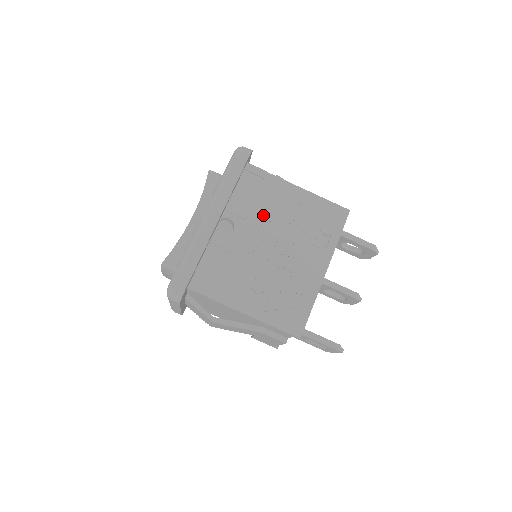
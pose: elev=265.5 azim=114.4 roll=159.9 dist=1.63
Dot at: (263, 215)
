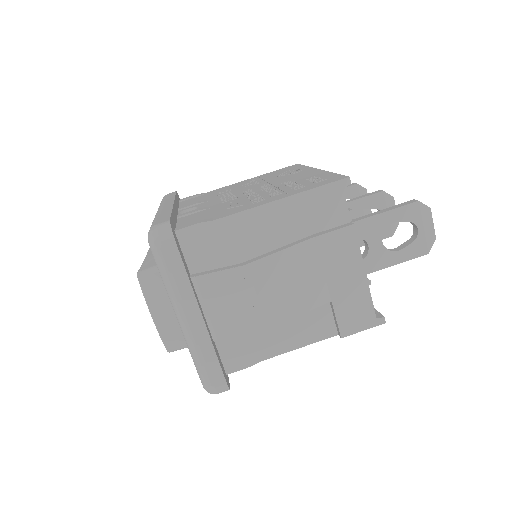
Dot at: (220, 195)
